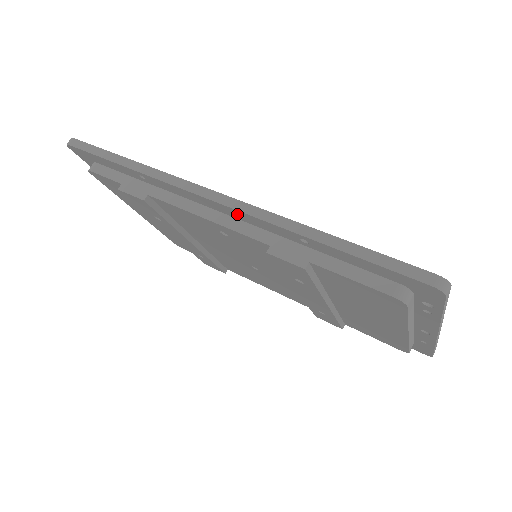
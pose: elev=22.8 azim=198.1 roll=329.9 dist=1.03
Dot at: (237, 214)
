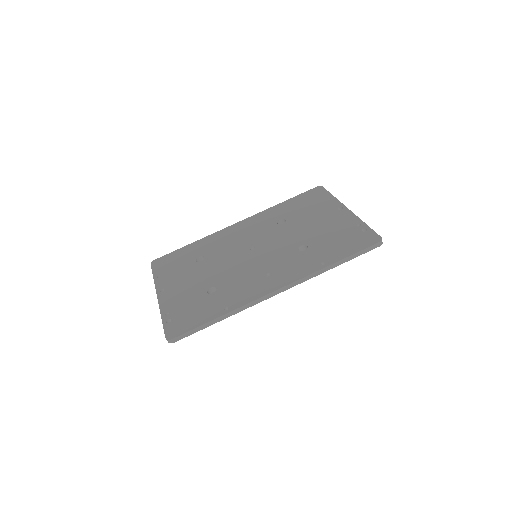
Dot at: occluded
